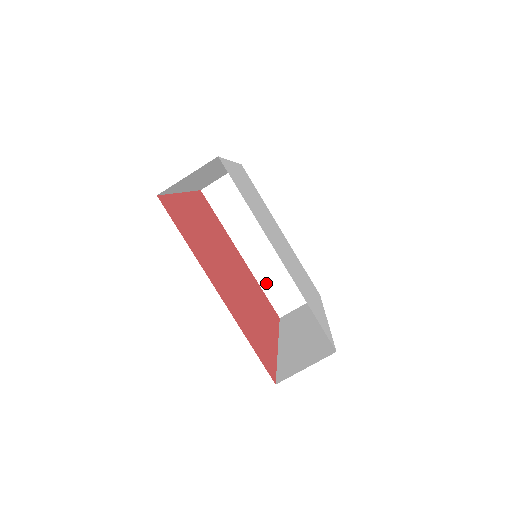
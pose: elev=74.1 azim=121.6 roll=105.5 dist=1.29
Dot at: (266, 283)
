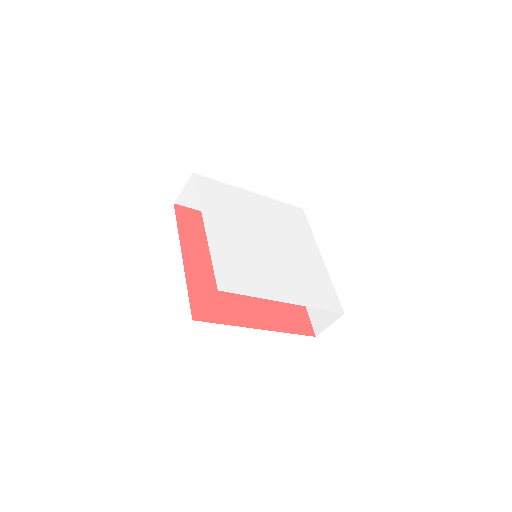
Dot at: occluded
